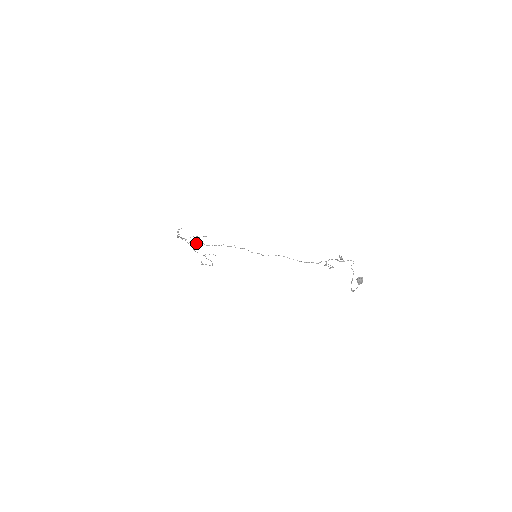
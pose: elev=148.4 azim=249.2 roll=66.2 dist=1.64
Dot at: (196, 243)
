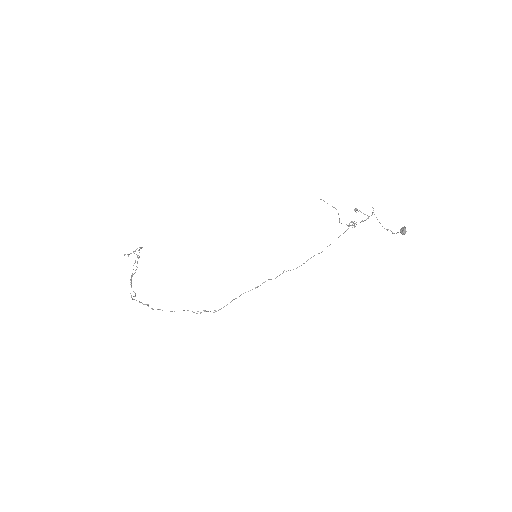
Dot at: occluded
